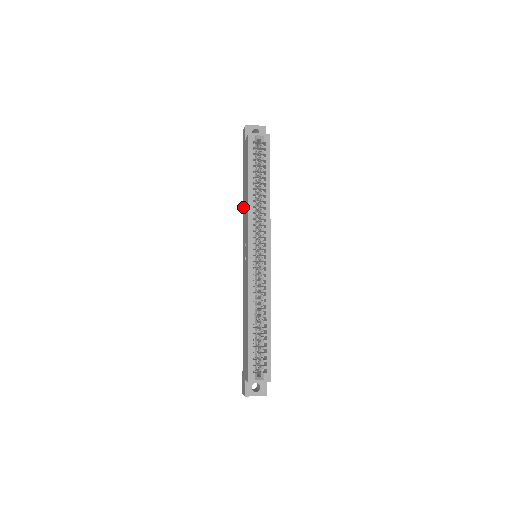
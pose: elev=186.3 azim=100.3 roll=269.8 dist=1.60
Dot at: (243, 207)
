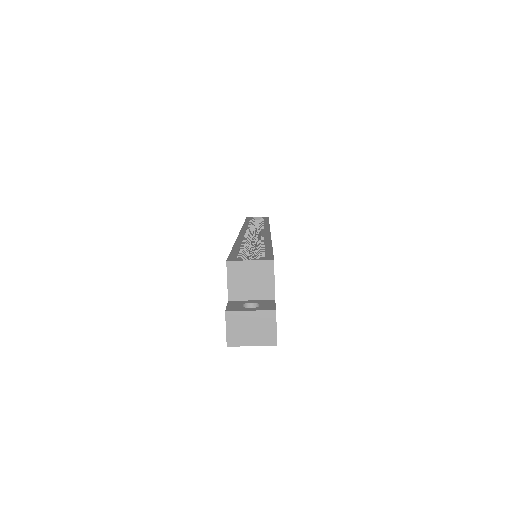
Dot at: occluded
